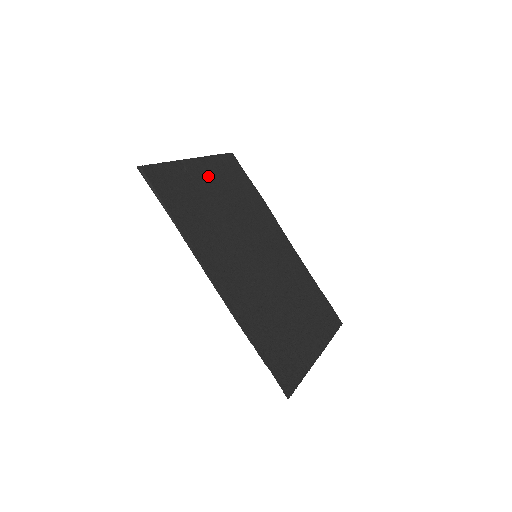
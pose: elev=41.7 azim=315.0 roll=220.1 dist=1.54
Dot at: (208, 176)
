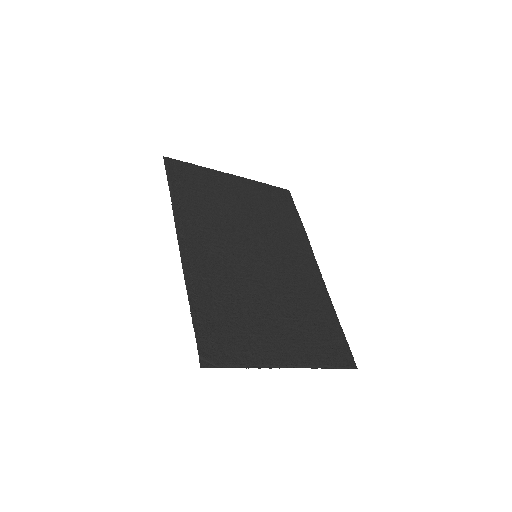
Dot at: (241, 189)
